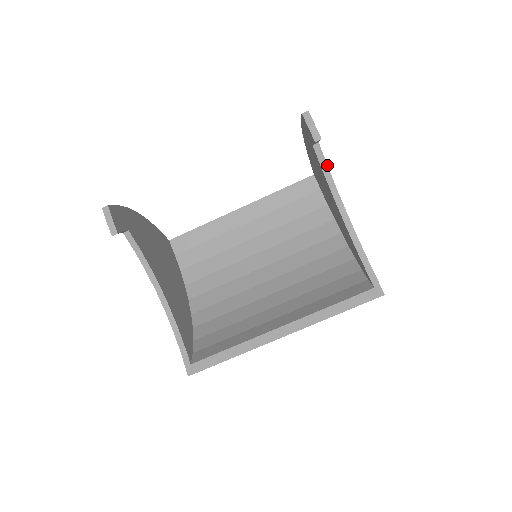
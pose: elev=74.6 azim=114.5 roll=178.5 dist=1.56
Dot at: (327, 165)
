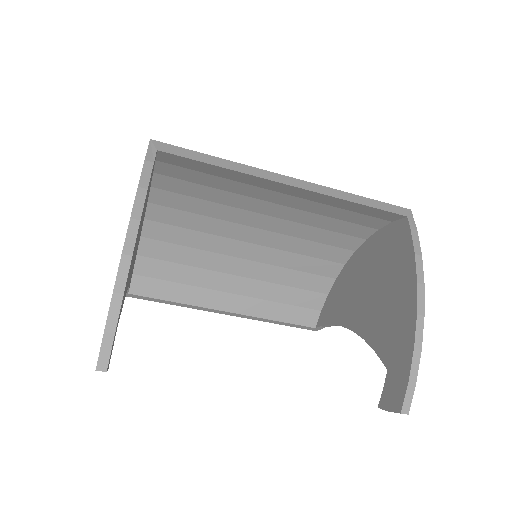
Dot at: occluded
